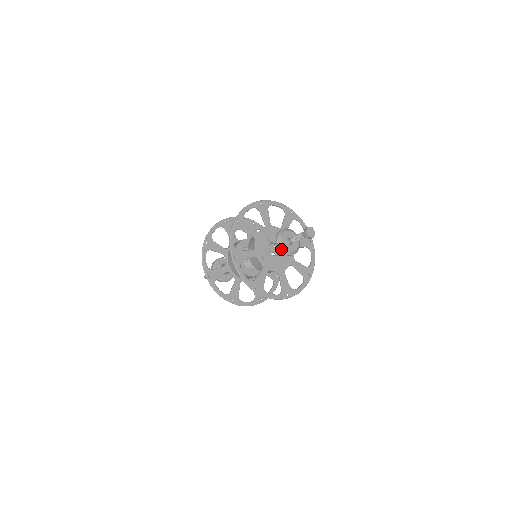
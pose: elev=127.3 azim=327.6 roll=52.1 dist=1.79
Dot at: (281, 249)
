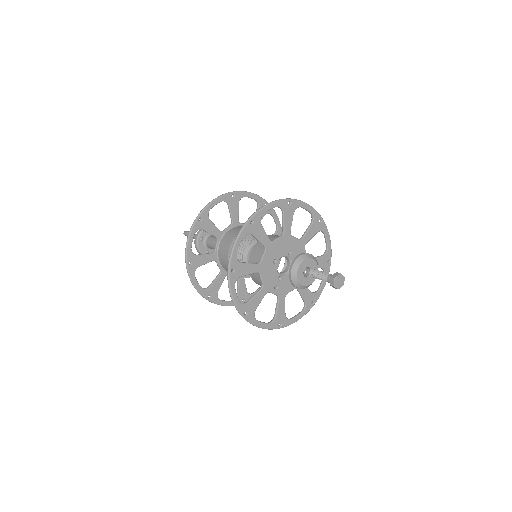
Dot at: (299, 288)
